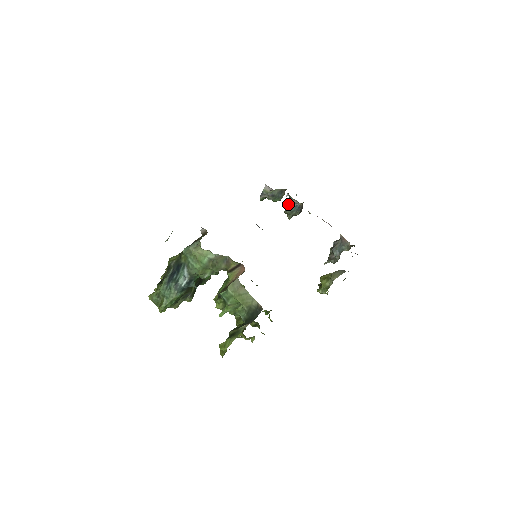
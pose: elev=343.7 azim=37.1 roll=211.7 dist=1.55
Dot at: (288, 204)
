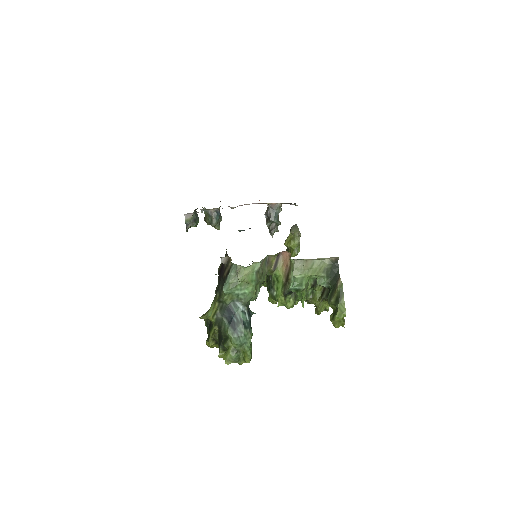
Dot at: (209, 218)
